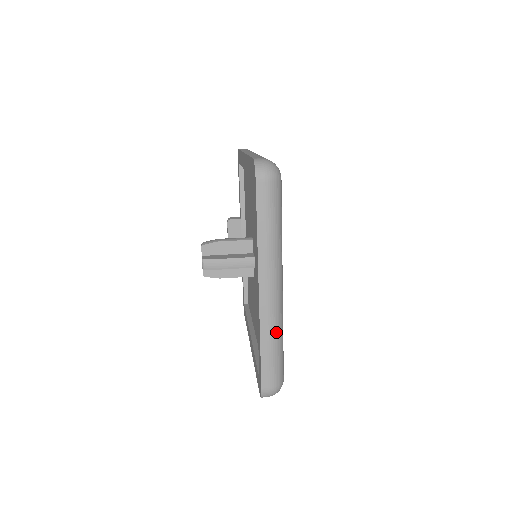
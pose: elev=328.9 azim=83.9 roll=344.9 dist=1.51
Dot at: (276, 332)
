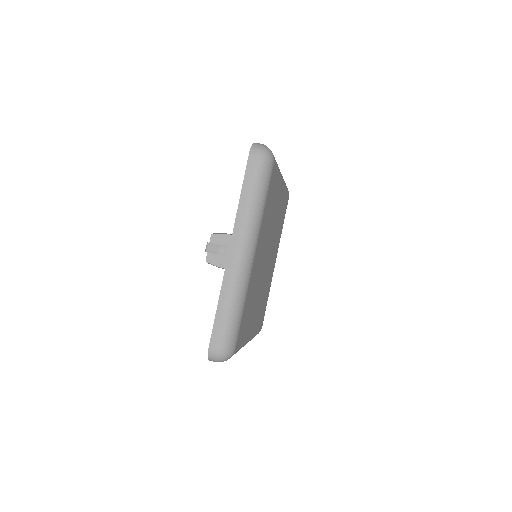
Dot at: occluded
